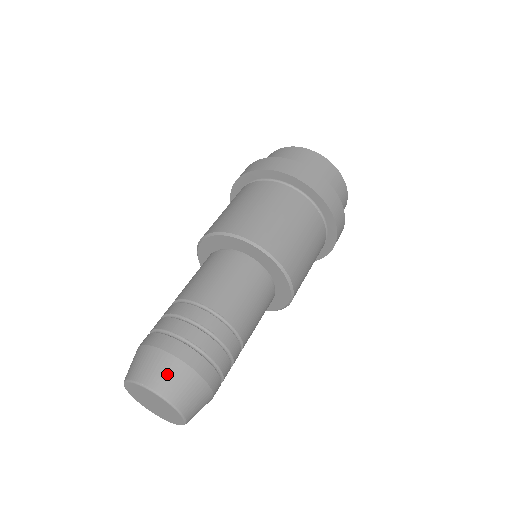
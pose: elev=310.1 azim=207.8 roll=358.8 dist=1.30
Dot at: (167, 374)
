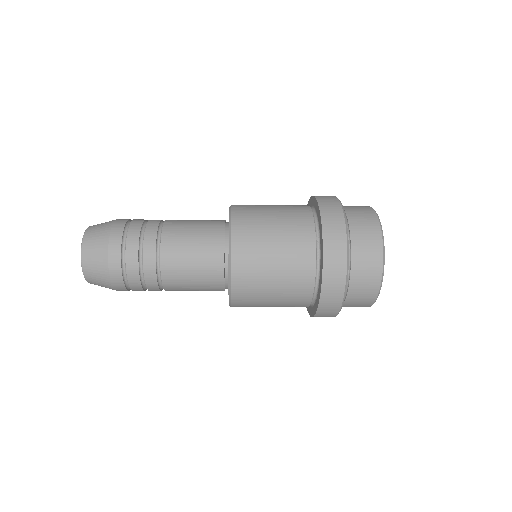
Dot at: (99, 228)
